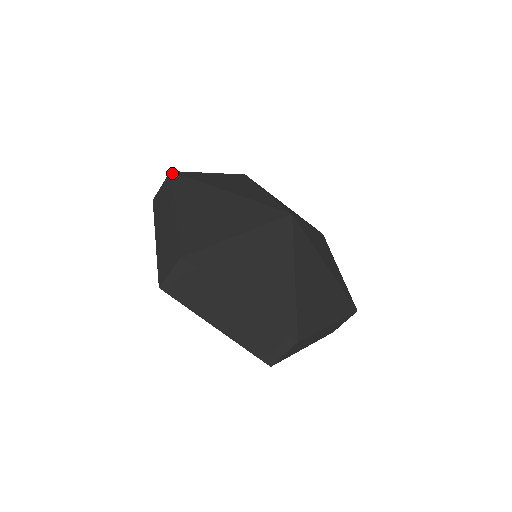
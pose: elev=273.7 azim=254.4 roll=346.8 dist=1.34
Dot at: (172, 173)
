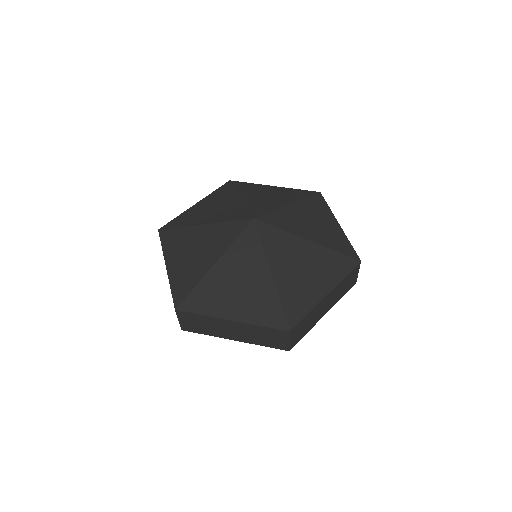
Dot at: (159, 231)
